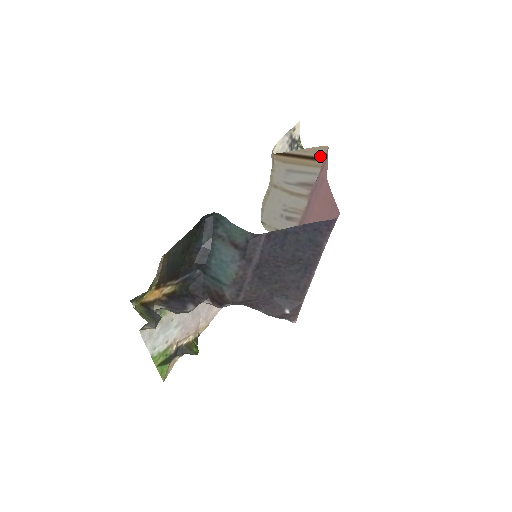
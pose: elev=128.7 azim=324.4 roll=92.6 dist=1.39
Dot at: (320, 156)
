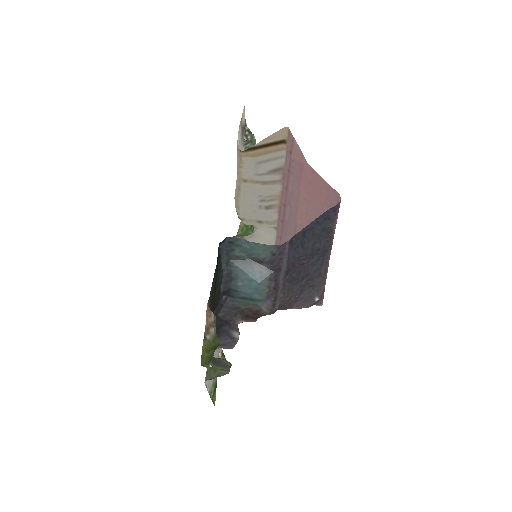
Dot at: (282, 139)
